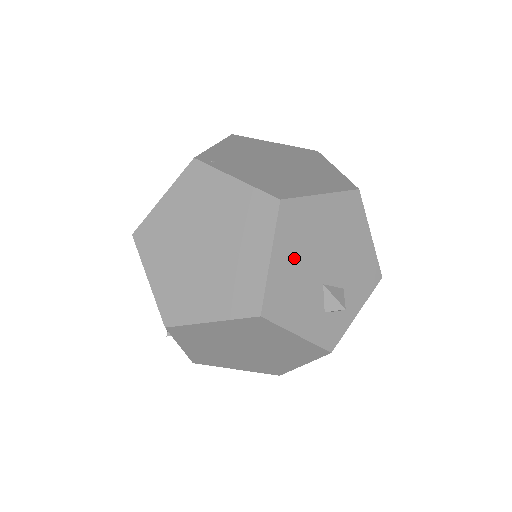
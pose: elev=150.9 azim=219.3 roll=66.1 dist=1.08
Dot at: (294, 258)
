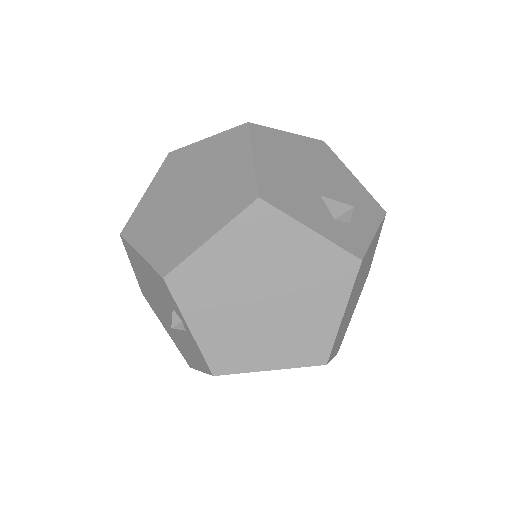
Dot at: (279, 165)
